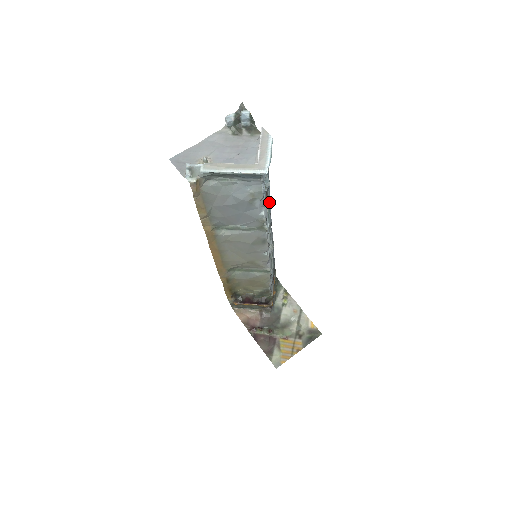
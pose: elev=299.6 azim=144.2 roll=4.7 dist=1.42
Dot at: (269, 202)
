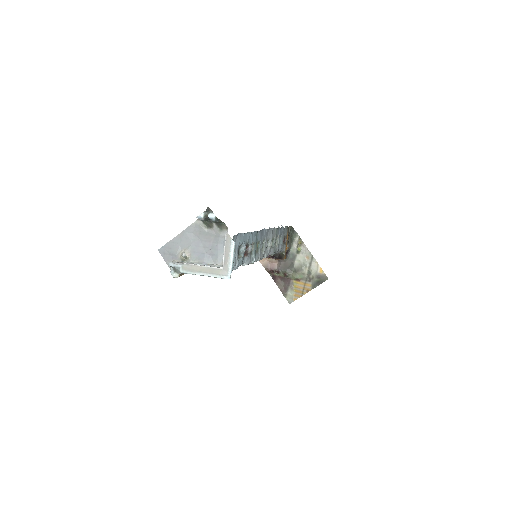
Dot at: (250, 252)
